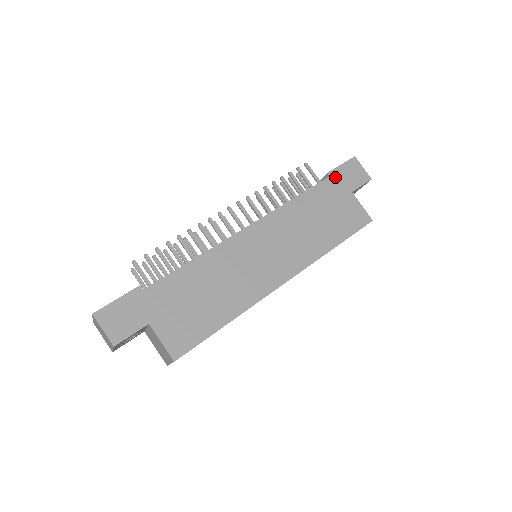
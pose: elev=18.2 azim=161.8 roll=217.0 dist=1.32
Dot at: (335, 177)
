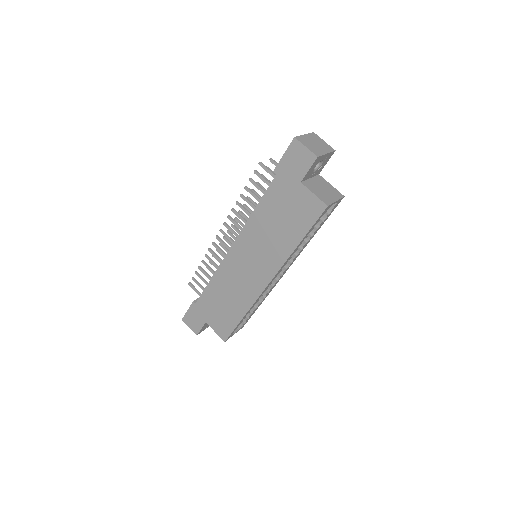
Dot at: (281, 173)
